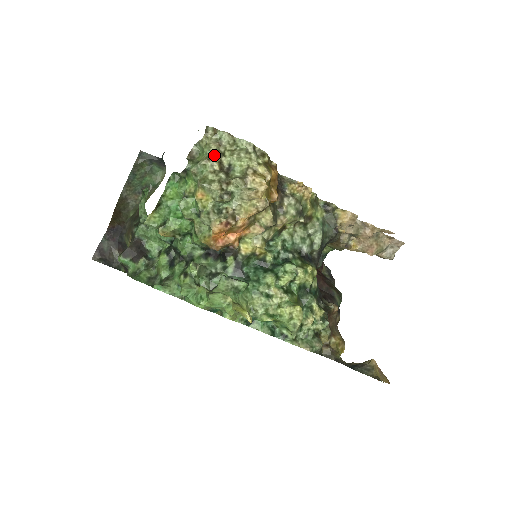
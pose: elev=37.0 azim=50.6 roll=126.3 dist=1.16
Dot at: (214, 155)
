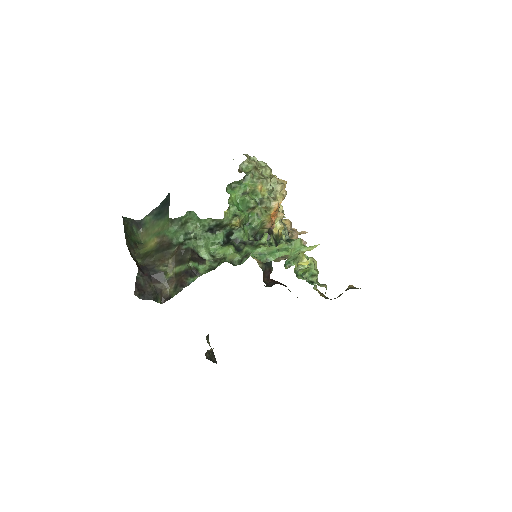
Dot at: (255, 168)
